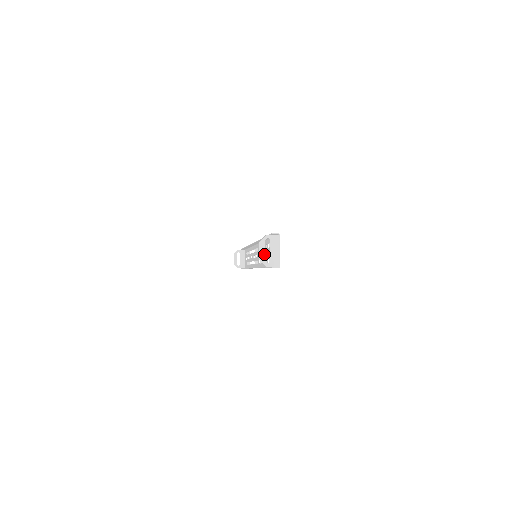
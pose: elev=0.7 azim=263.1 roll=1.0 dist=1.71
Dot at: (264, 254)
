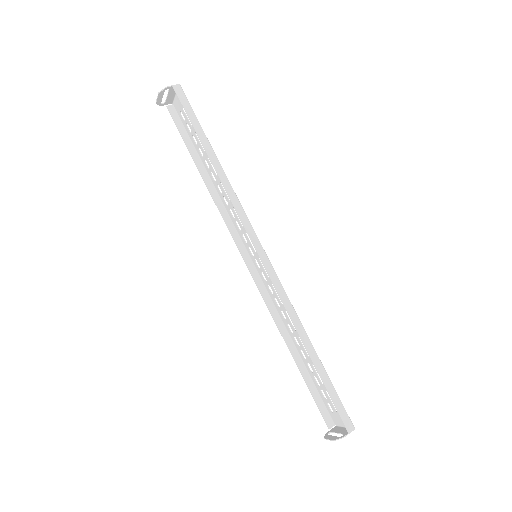
Dot at: (331, 437)
